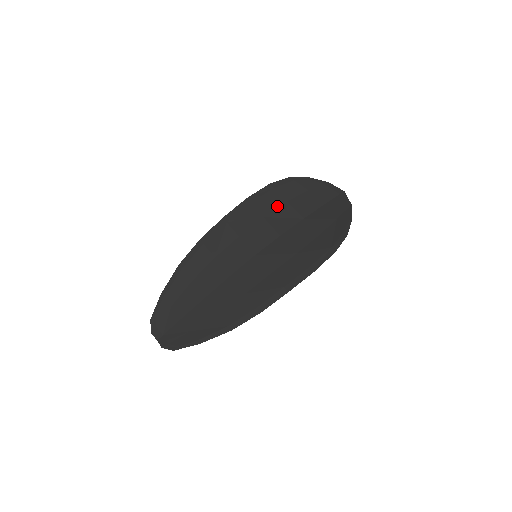
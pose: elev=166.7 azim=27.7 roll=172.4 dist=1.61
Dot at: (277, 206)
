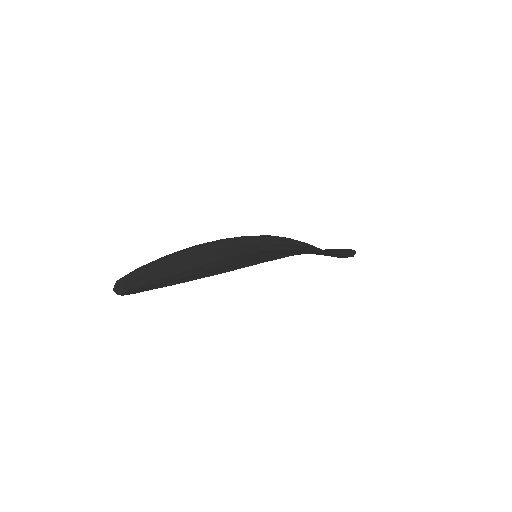
Dot at: (278, 243)
